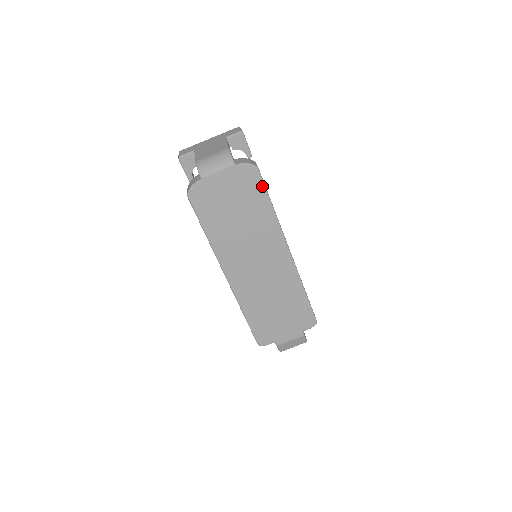
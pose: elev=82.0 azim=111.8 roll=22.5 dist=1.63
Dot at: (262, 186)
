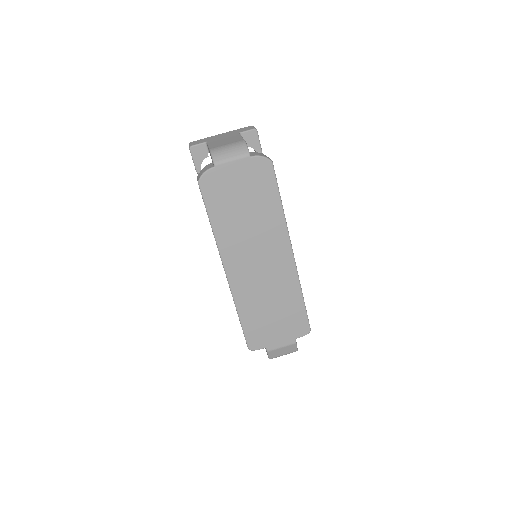
Dot at: (274, 181)
